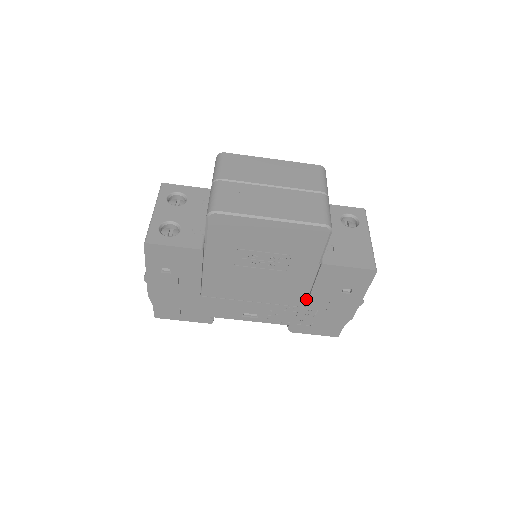
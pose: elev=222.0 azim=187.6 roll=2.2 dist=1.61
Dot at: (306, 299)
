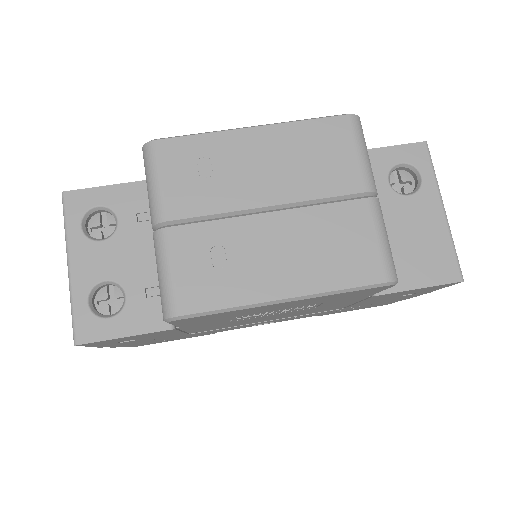
Dot at: (345, 306)
